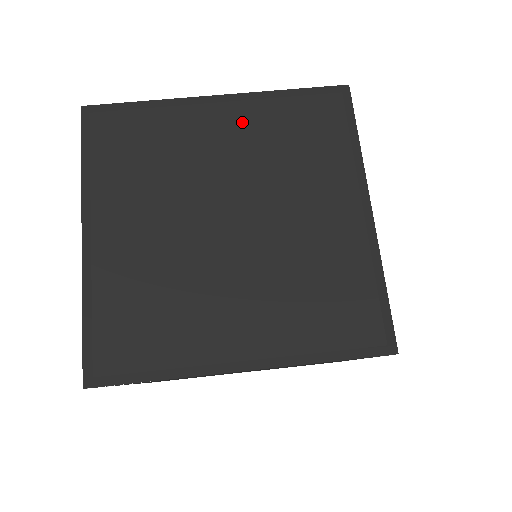
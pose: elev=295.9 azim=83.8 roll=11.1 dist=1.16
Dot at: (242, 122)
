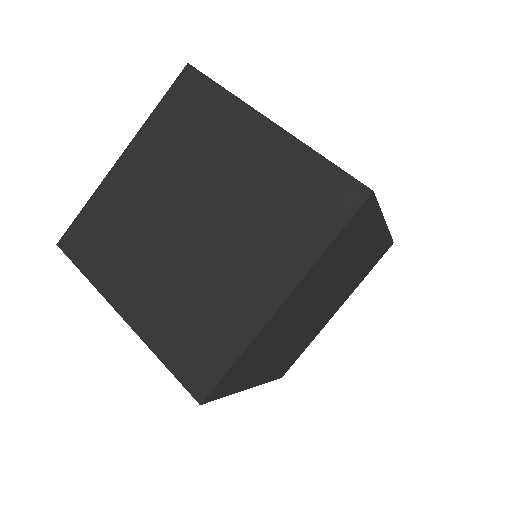
Dot at: (266, 156)
